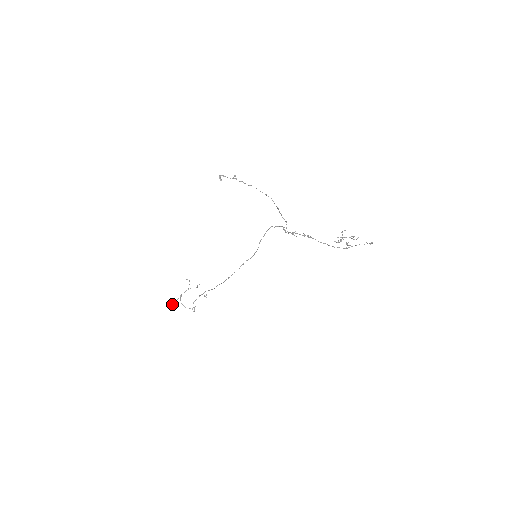
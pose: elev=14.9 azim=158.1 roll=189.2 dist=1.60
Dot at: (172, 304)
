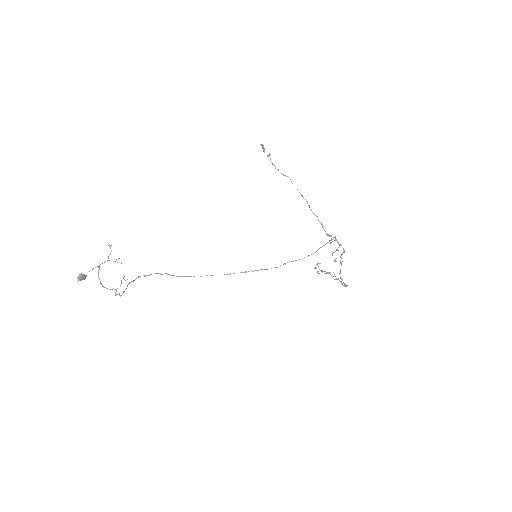
Dot at: (84, 274)
